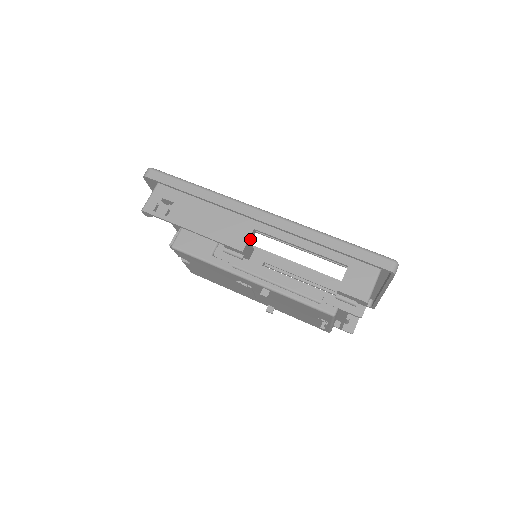
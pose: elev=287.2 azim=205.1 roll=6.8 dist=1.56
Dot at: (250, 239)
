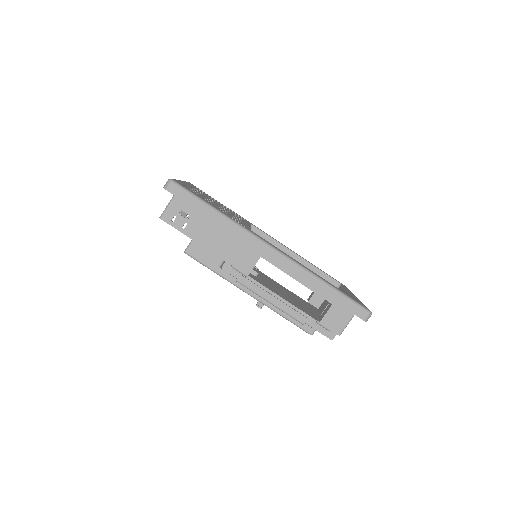
Dot at: occluded
